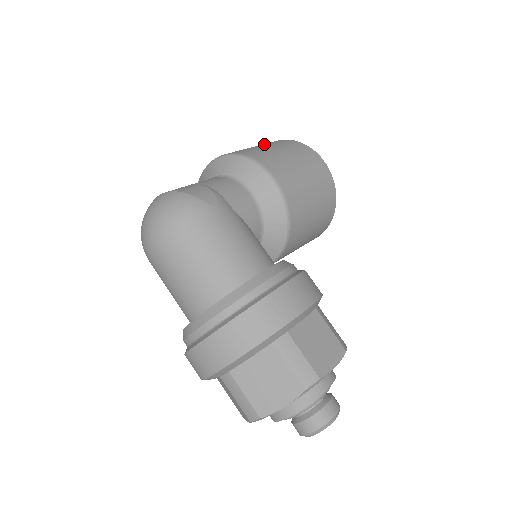
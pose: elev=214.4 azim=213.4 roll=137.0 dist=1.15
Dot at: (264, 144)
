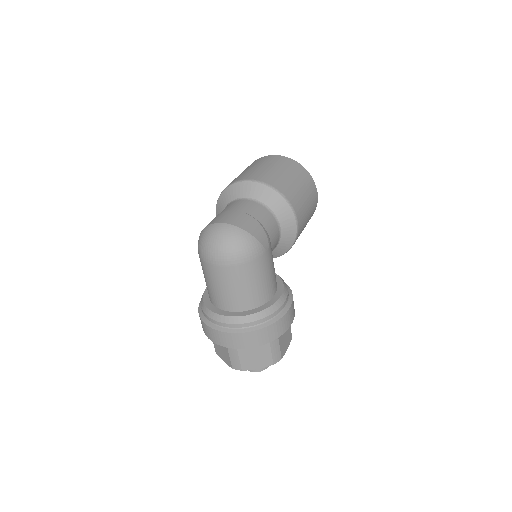
Dot at: (290, 171)
